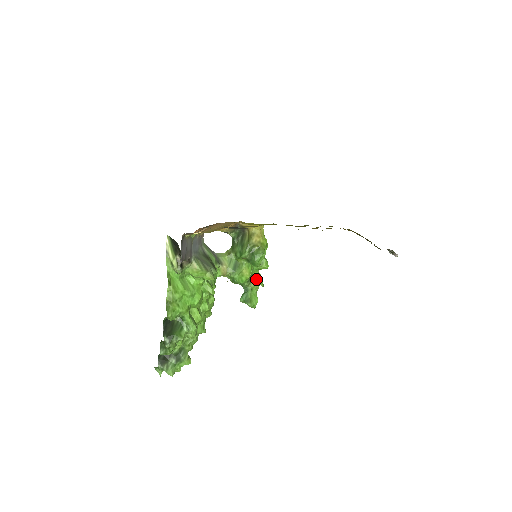
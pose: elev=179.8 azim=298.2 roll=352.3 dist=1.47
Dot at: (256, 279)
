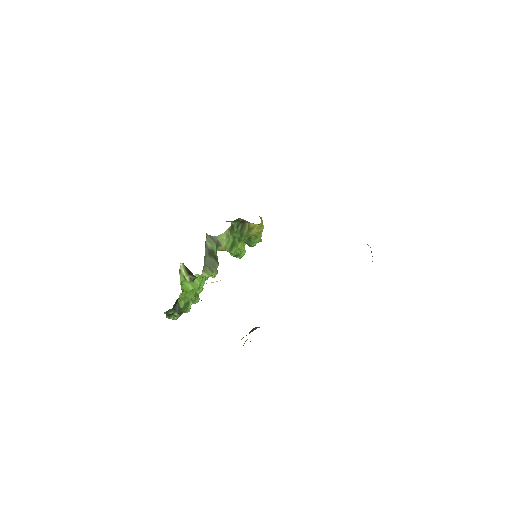
Dot at: occluded
